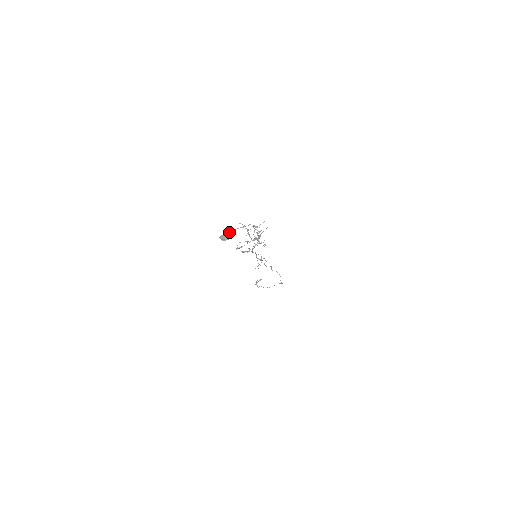
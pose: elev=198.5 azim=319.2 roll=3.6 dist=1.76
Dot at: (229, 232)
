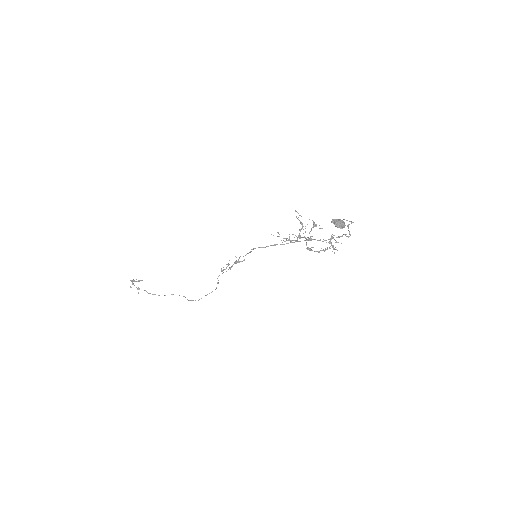
Dot at: occluded
